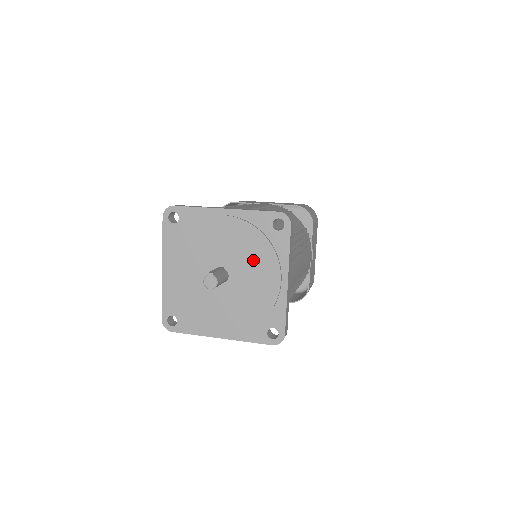
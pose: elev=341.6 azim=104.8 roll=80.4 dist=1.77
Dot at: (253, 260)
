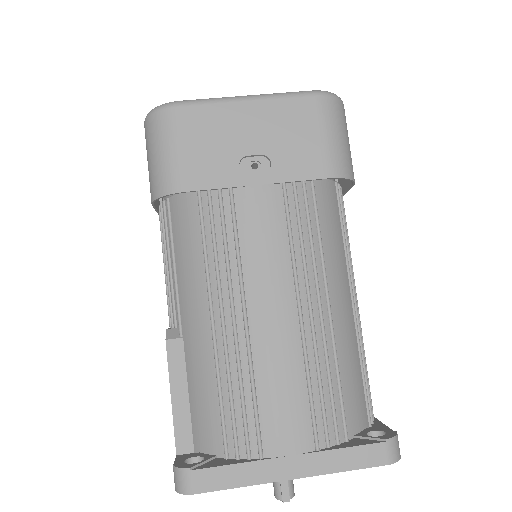
Dot at: occluded
